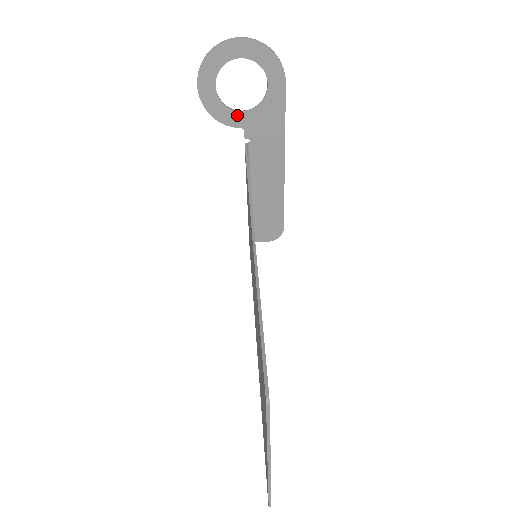
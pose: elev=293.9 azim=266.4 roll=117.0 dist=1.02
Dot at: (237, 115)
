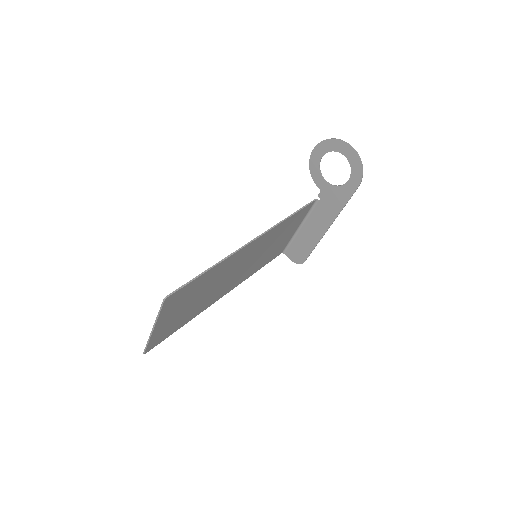
Dot at: (322, 181)
